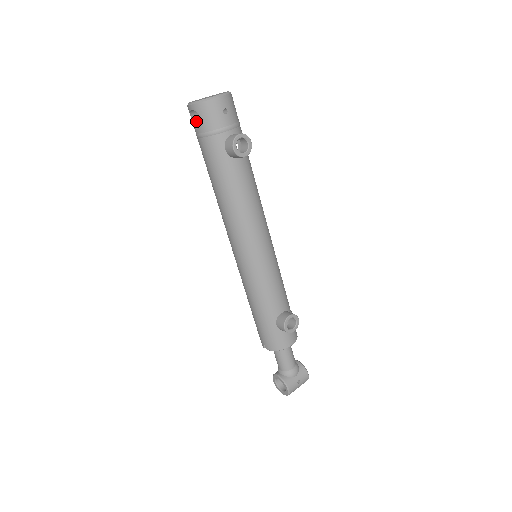
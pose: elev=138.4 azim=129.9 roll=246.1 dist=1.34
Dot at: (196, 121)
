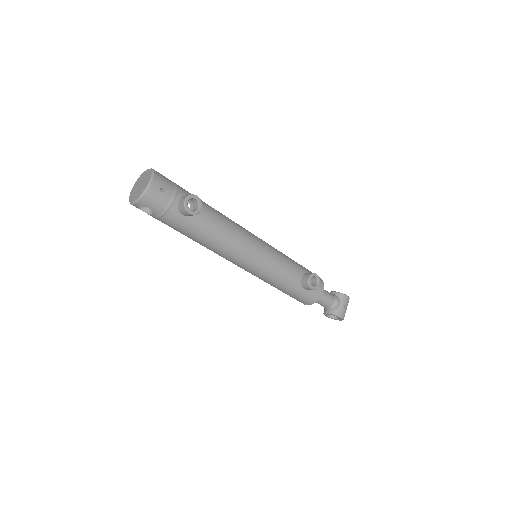
Dot at: (145, 208)
